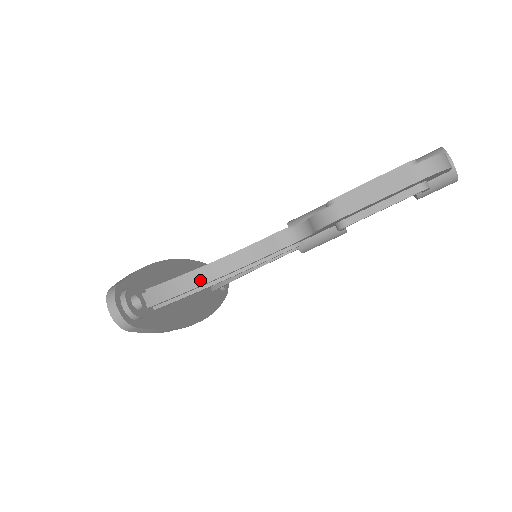
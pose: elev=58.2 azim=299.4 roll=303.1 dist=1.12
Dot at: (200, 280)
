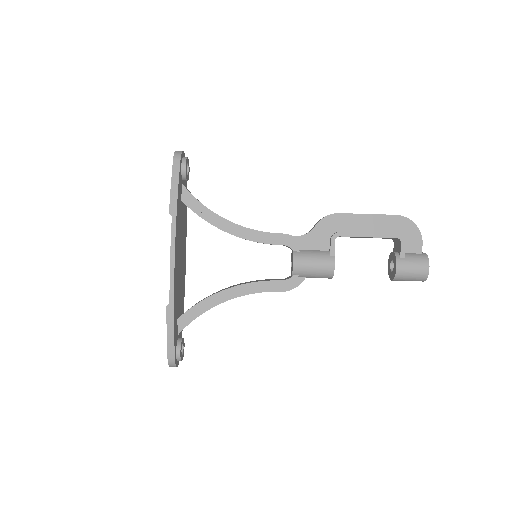
Dot at: (218, 215)
